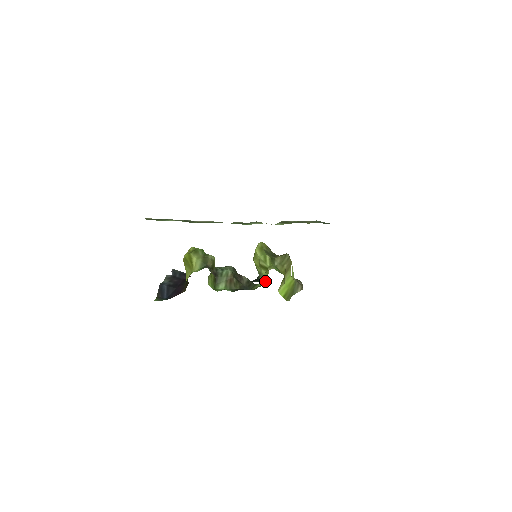
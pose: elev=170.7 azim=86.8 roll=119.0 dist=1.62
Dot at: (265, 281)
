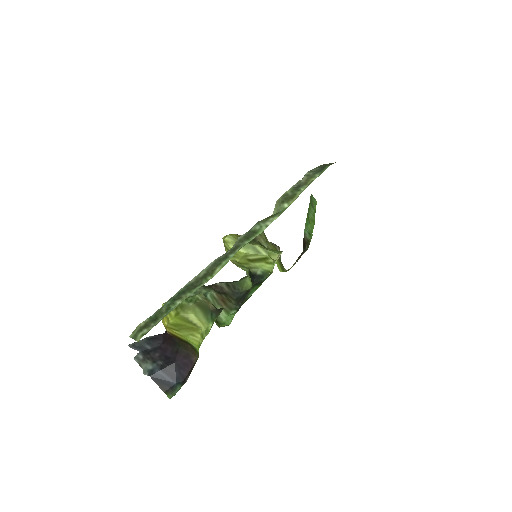
Dot at: (271, 272)
